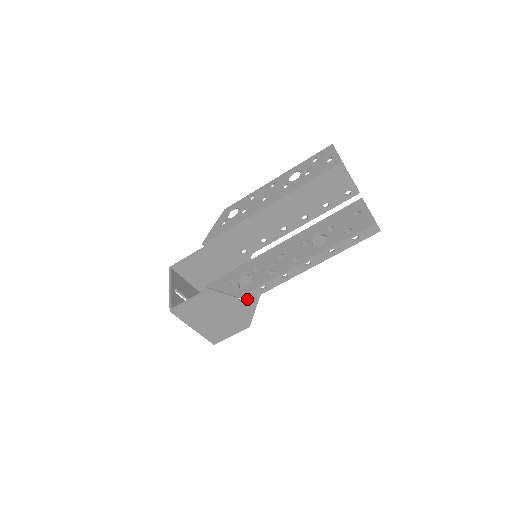
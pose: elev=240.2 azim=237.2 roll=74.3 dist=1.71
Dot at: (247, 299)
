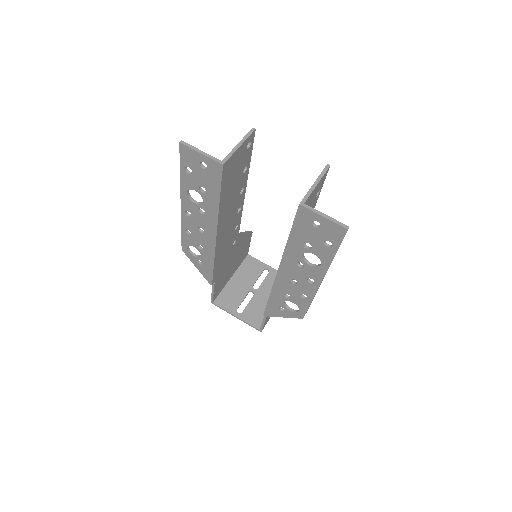
Dot at: occluded
